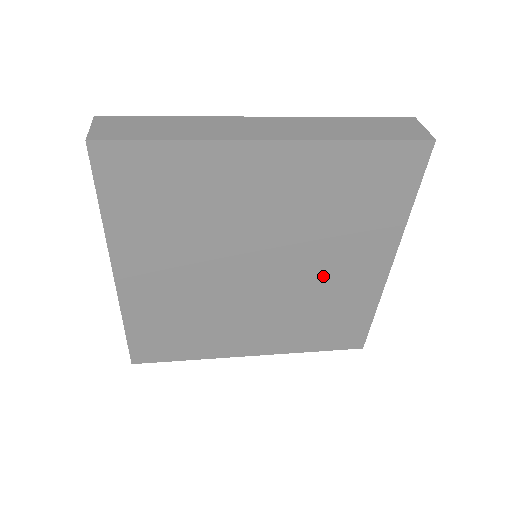
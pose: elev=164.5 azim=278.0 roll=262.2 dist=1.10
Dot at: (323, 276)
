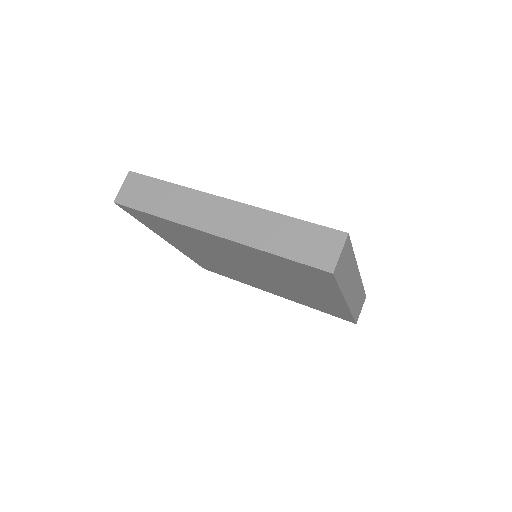
Dot at: (297, 288)
